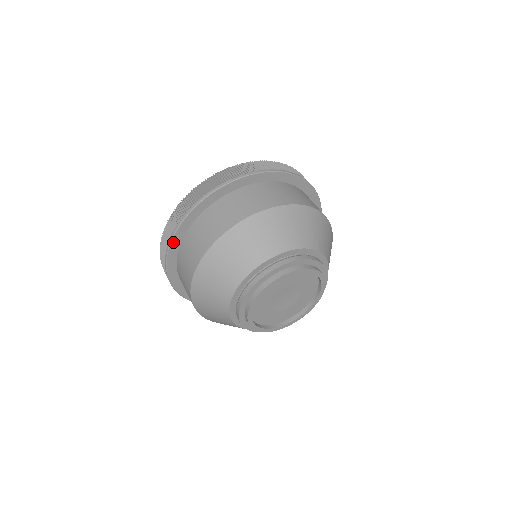
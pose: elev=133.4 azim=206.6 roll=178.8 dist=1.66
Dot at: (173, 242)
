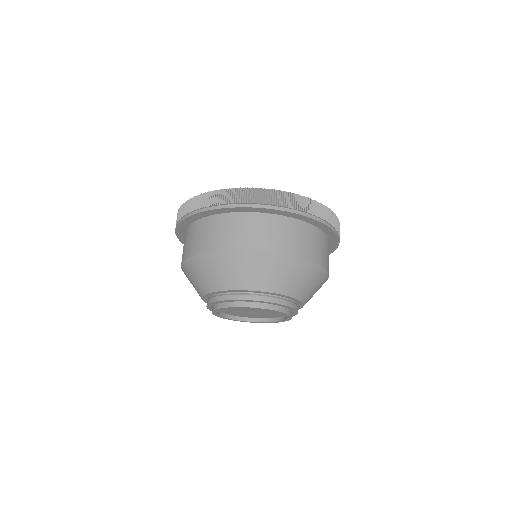
Dot at: (191, 217)
